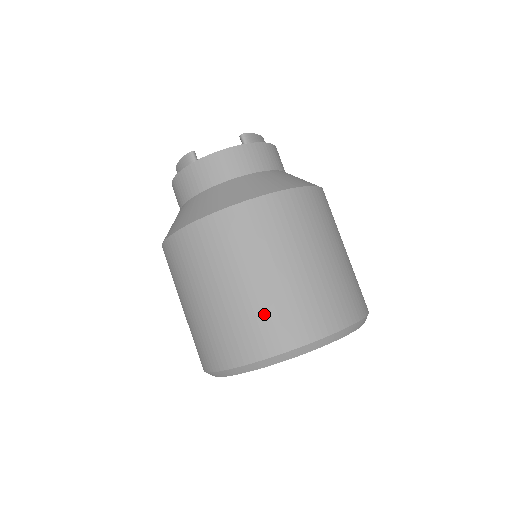
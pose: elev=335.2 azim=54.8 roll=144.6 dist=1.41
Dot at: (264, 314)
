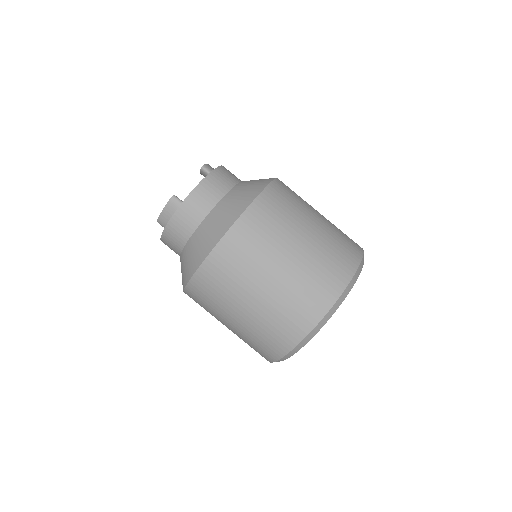
Dot at: (315, 272)
